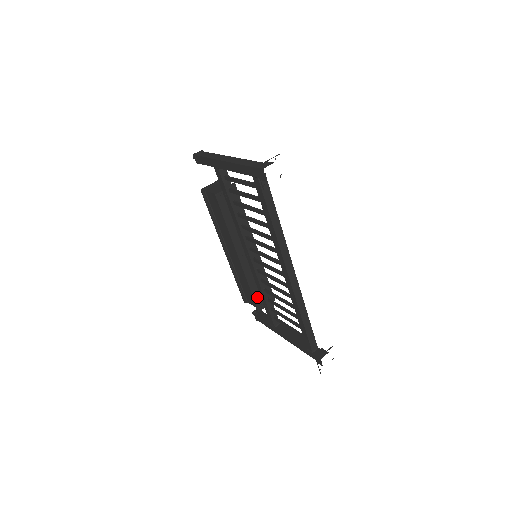
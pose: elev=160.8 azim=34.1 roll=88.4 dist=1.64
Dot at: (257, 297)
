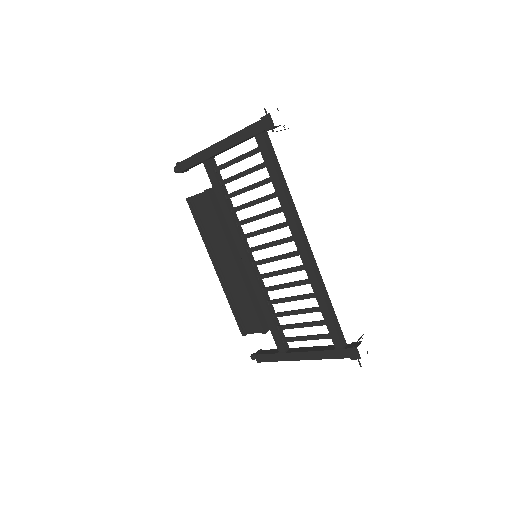
Dot at: (260, 315)
